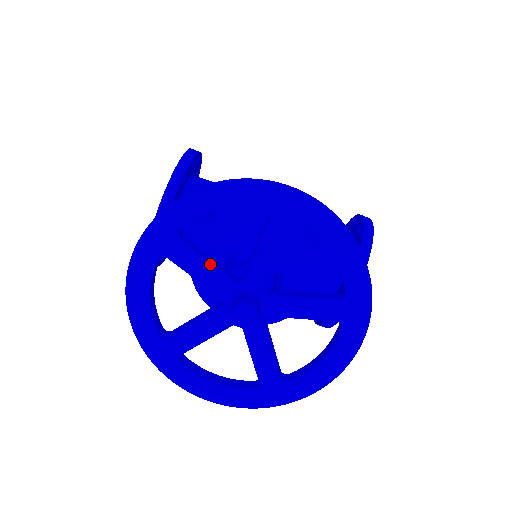
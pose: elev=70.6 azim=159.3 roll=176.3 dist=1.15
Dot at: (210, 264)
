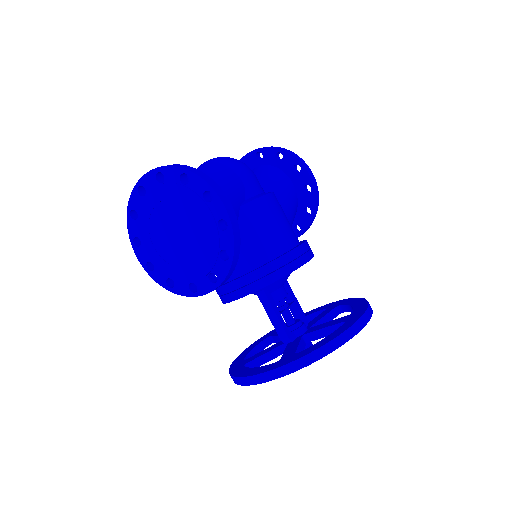
Dot at: occluded
